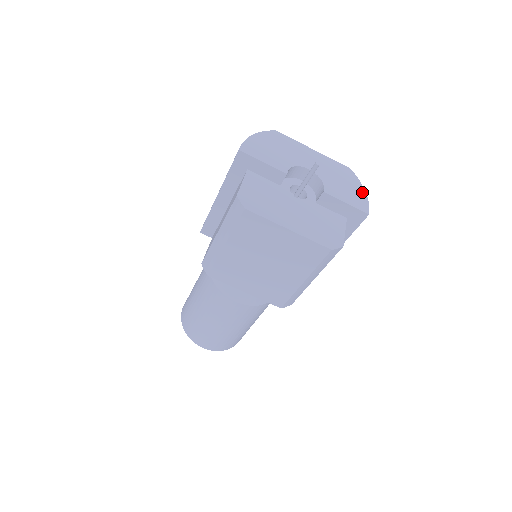
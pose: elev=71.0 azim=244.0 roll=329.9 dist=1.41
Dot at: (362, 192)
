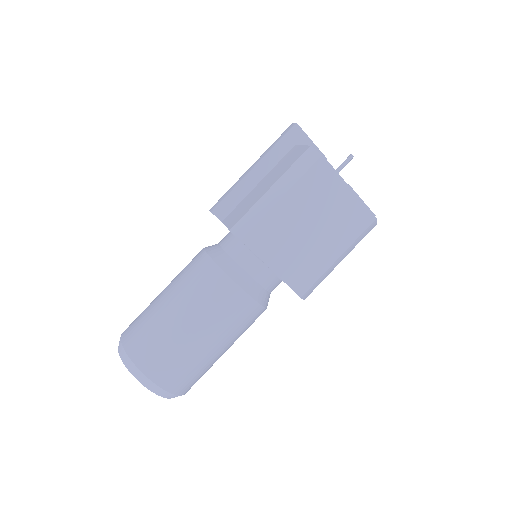
Dot at: occluded
